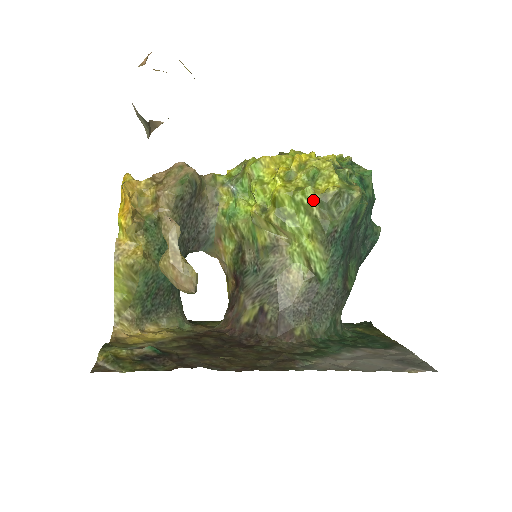
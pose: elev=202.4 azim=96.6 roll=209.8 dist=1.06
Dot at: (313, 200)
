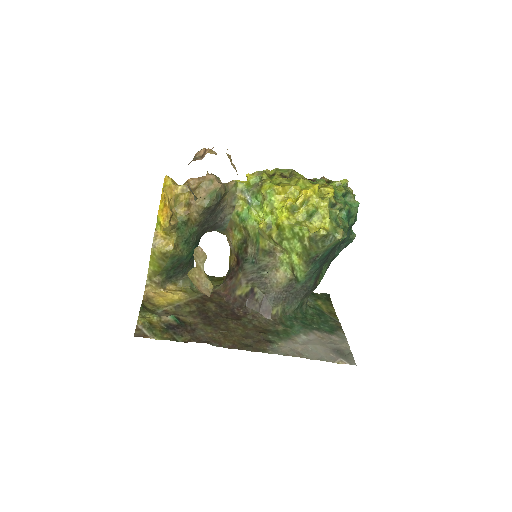
Dot at: (306, 235)
